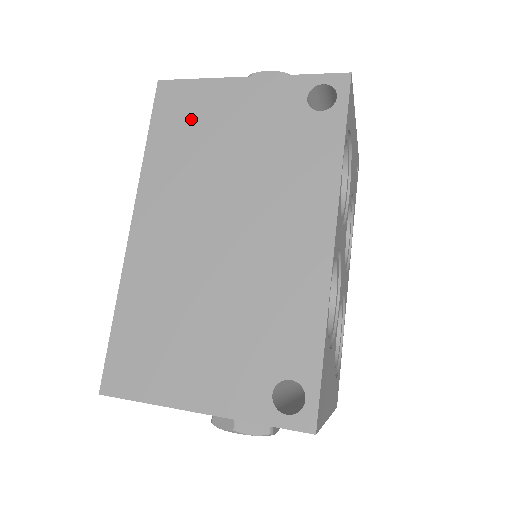
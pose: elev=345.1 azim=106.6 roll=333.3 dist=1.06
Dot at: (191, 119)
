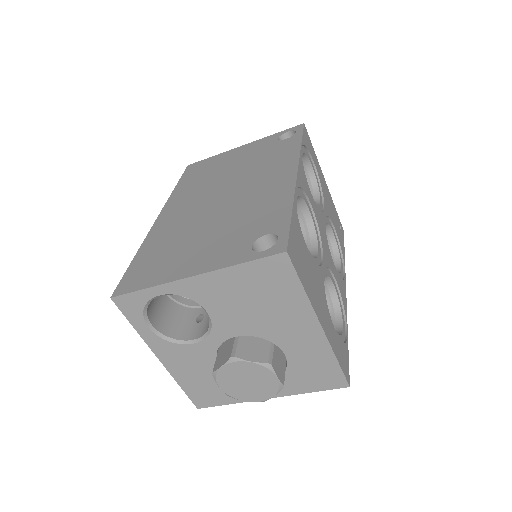
Dot at: (206, 169)
